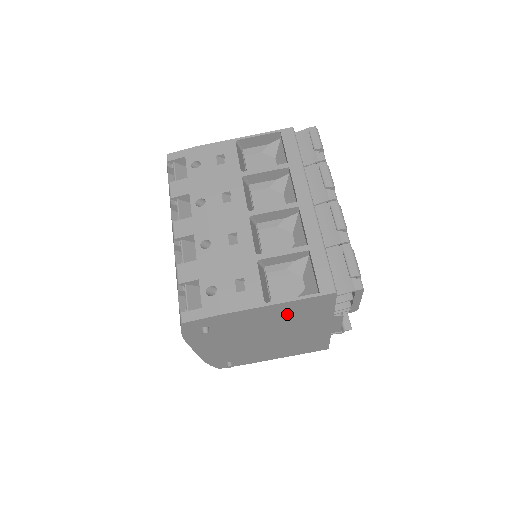
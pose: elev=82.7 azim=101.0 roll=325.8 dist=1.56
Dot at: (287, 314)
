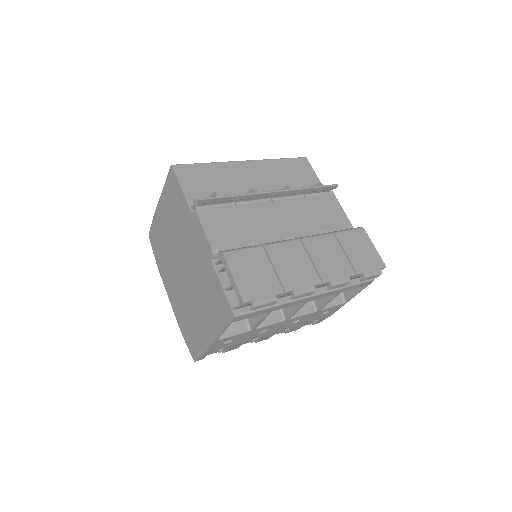
Dot at: occluded
